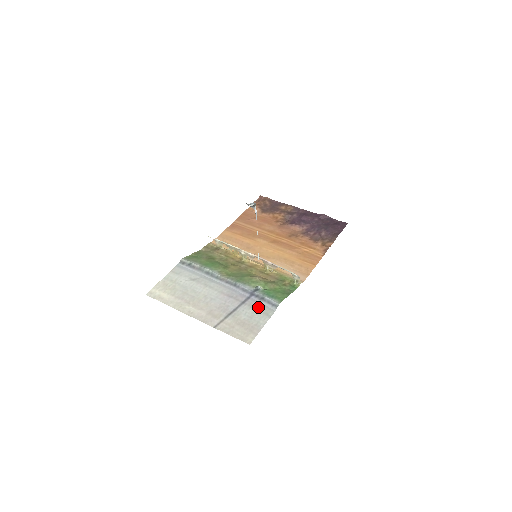
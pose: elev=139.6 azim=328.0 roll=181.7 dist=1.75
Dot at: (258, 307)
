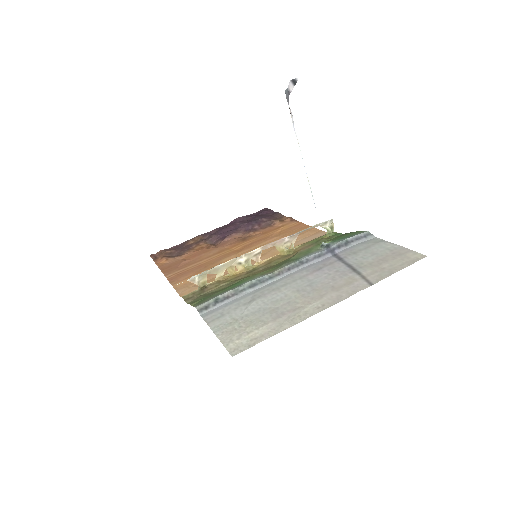
Dot at: (359, 248)
